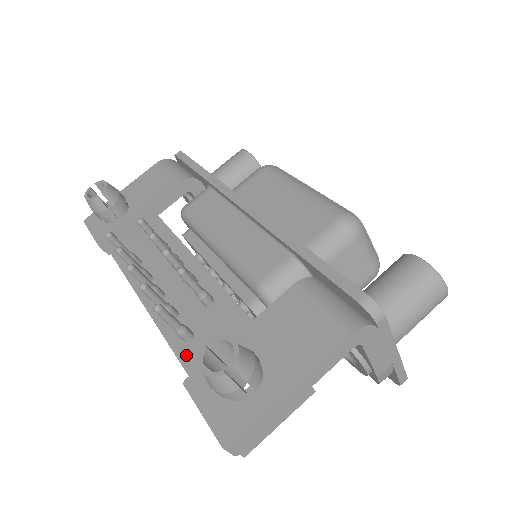
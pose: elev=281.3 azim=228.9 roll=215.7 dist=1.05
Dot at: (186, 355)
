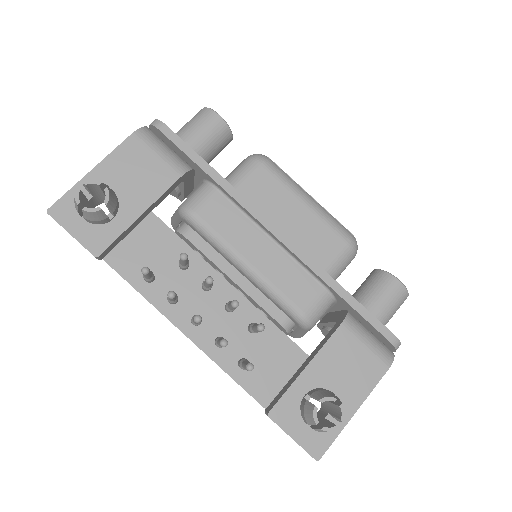
Dot at: (247, 381)
